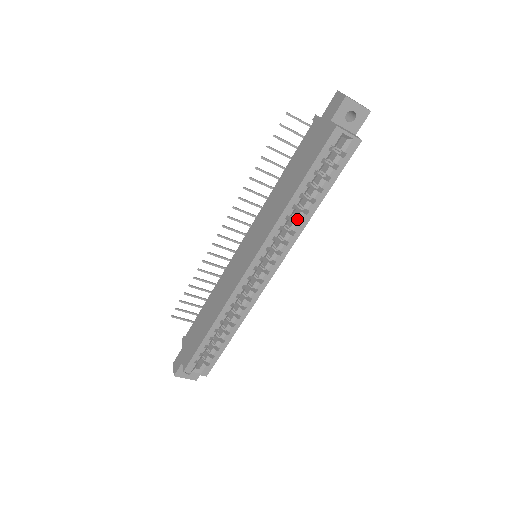
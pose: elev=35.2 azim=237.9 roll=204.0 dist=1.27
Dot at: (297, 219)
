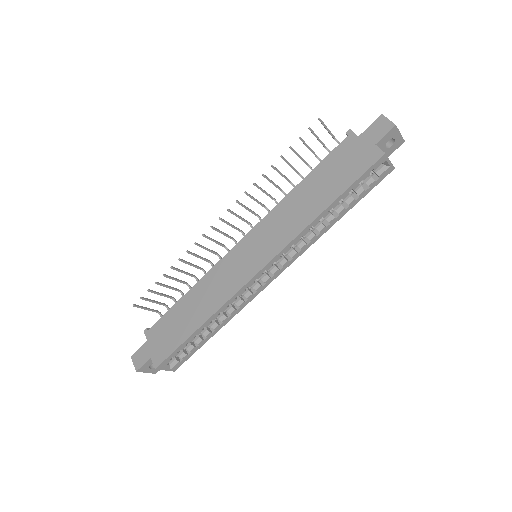
Dot at: (314, 229)
